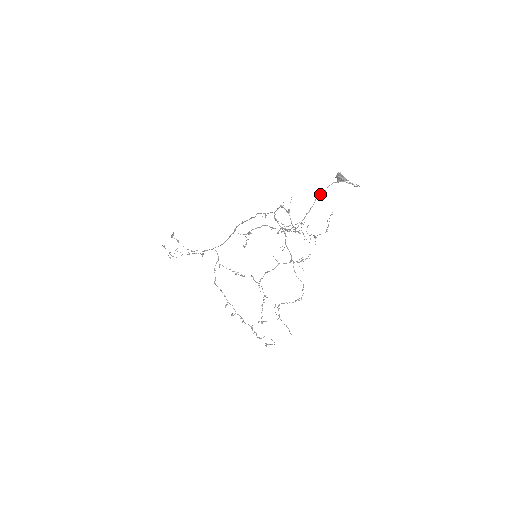
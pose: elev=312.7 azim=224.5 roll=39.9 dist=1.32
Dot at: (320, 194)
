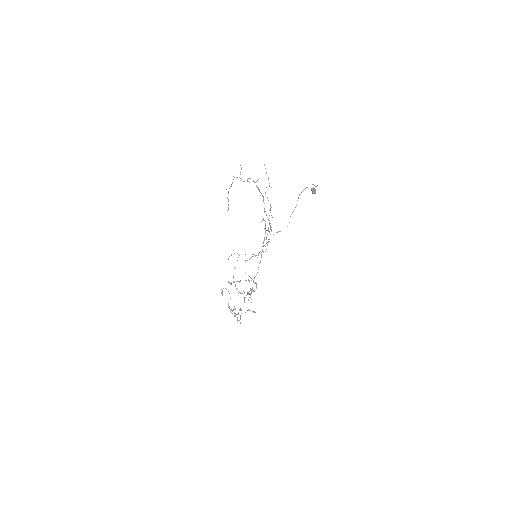
Dot at: (297, 200)
